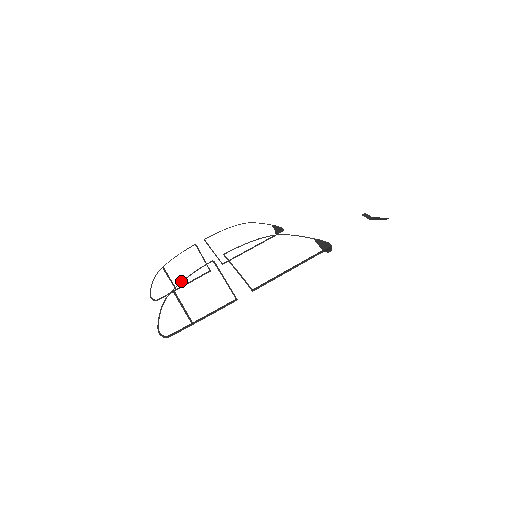
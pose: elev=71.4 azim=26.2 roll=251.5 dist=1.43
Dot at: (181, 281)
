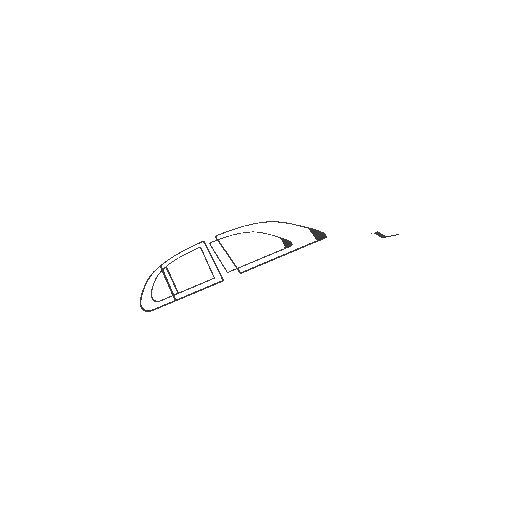
Dot at: (170, 258)
